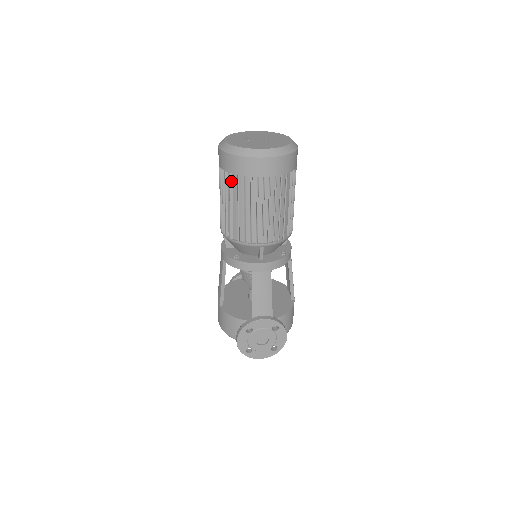
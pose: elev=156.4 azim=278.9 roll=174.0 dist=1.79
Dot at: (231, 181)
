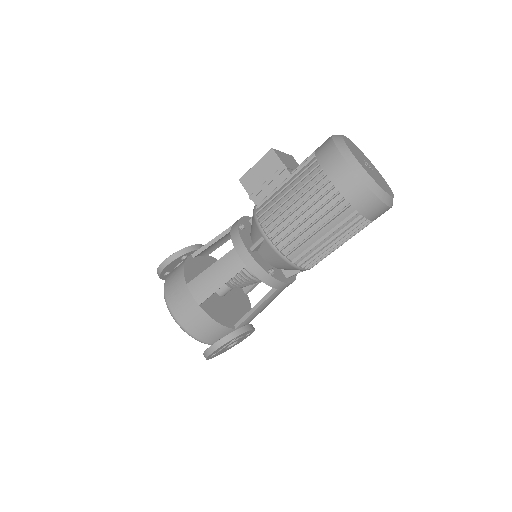
Dot at: (343, 211)
